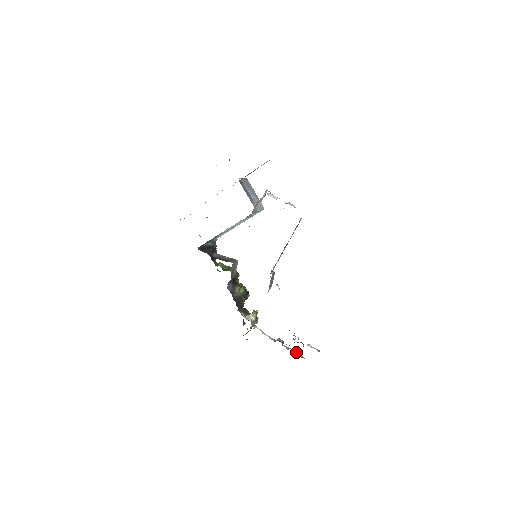
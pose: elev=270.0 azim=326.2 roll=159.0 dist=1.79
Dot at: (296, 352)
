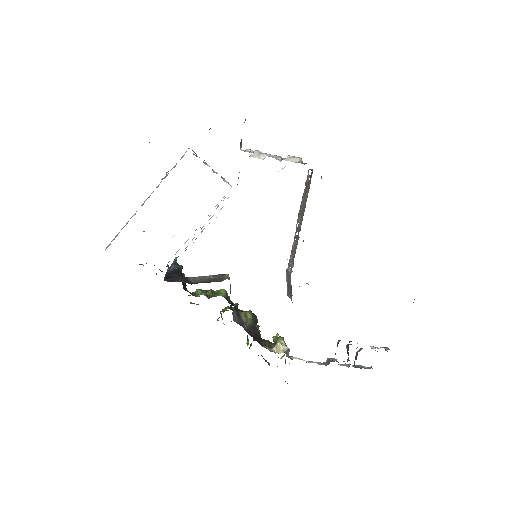
Dot at: (357, 365)
